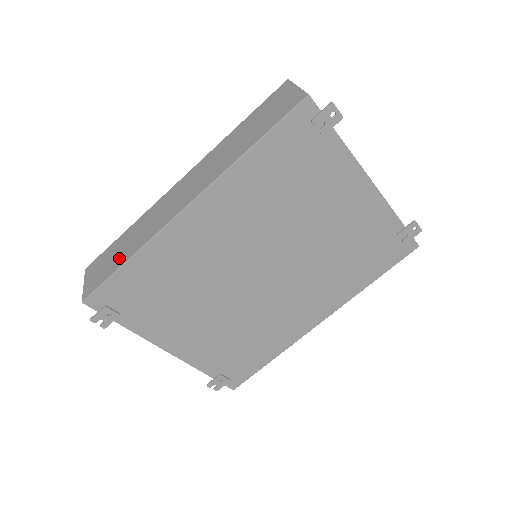
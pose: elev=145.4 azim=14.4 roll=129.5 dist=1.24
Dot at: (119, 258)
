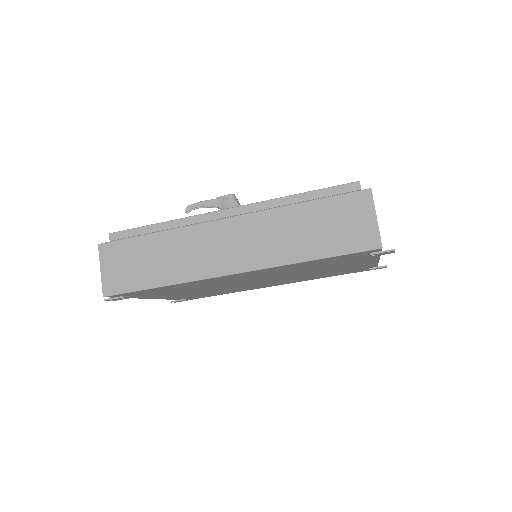
Dot at: (148, 274)
